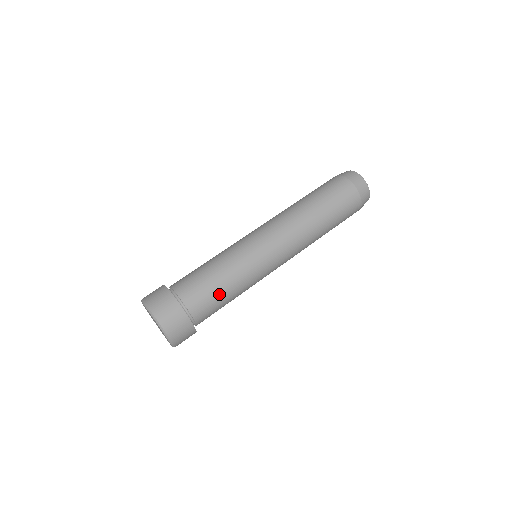
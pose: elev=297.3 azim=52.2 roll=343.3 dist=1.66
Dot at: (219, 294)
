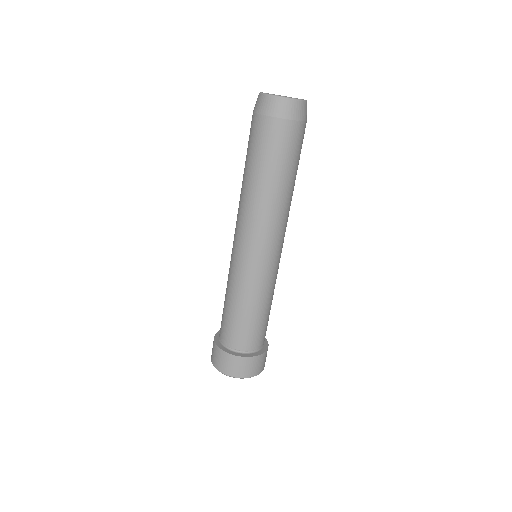
Dot at: occluded
